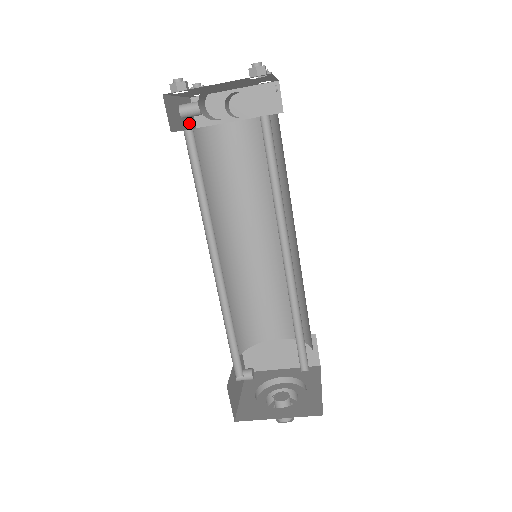
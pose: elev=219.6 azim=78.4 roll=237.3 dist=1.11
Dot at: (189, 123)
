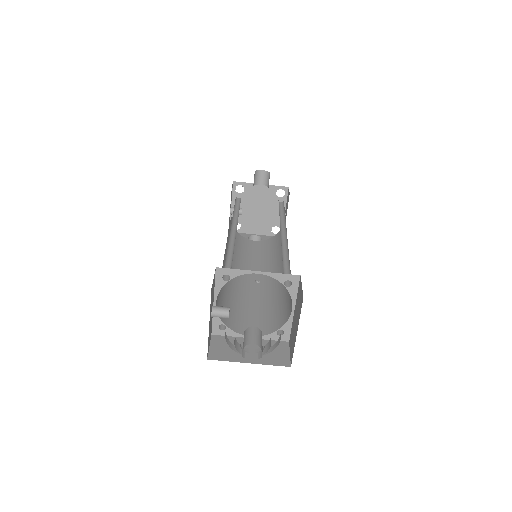
Dot at: occluded
